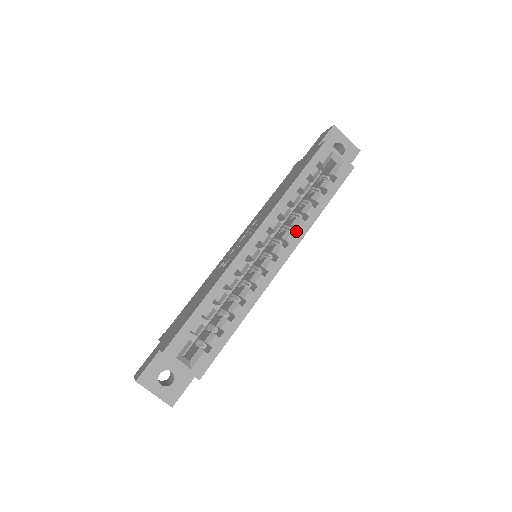
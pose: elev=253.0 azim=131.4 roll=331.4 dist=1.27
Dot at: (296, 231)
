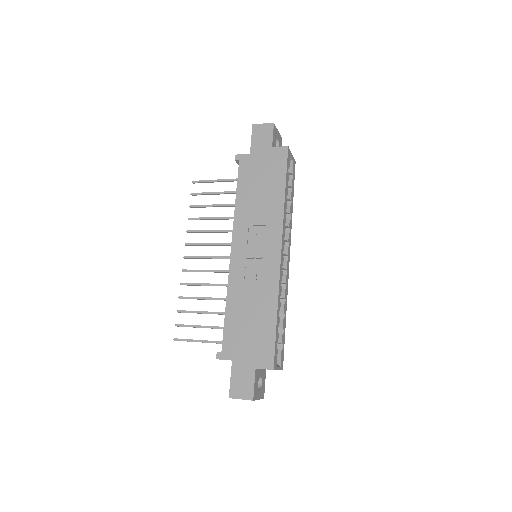
Dot at: (286, 229)
